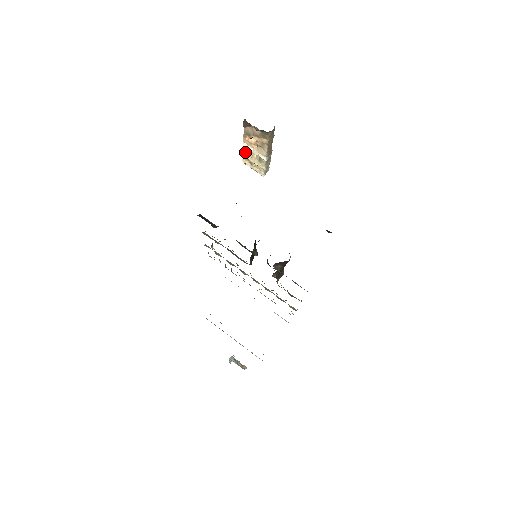
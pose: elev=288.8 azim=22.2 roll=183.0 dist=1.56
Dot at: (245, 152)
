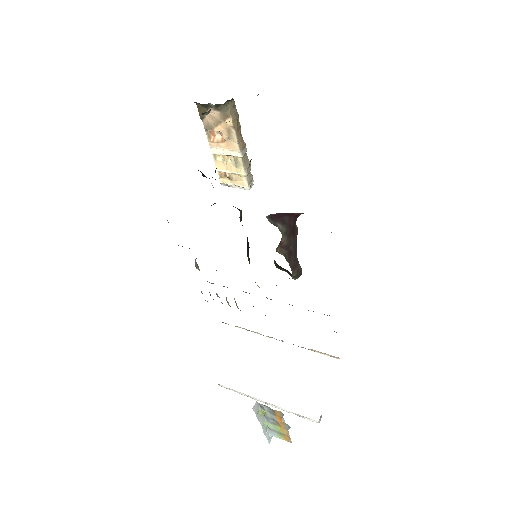
Dot at: (218, 164)
